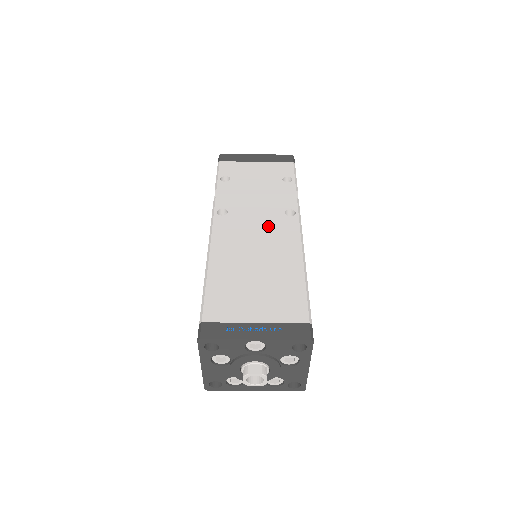
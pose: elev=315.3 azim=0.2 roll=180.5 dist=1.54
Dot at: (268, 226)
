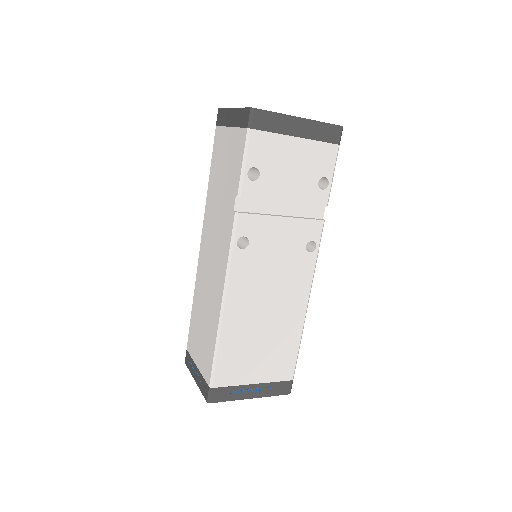
Dot at: (286, 268)
